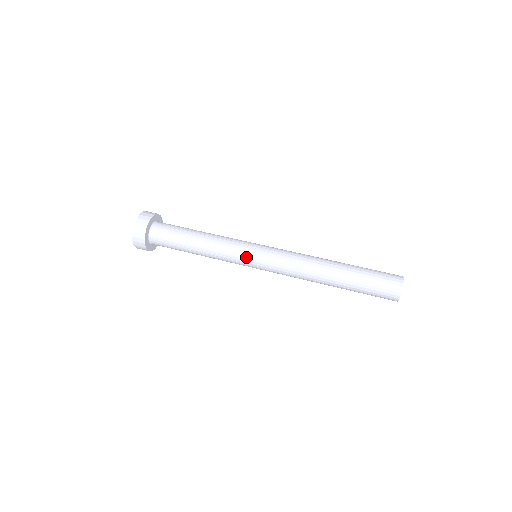
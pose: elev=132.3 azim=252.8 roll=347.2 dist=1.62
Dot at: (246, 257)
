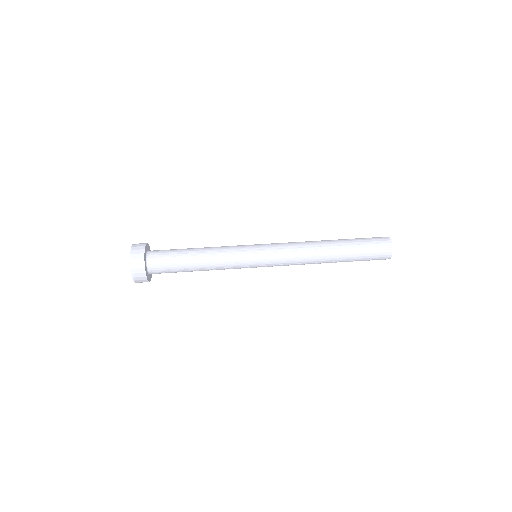
Dot at: (250, 263)
